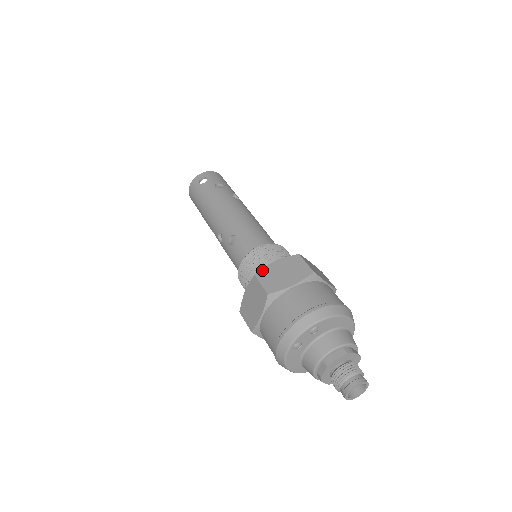
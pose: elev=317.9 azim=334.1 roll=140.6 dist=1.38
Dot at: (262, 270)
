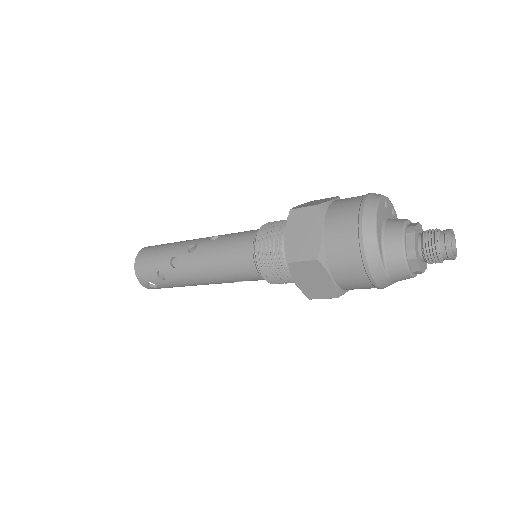
Dot at: occluded
